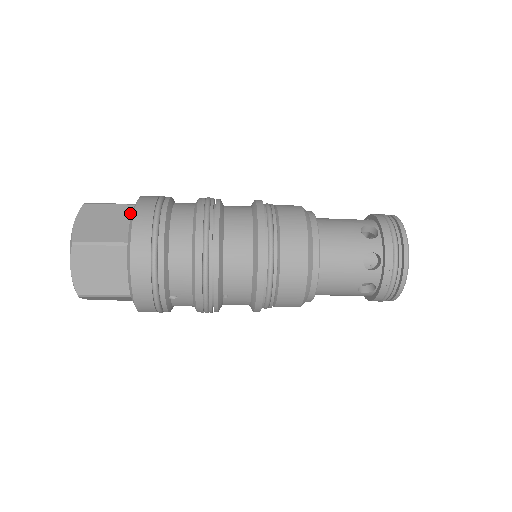
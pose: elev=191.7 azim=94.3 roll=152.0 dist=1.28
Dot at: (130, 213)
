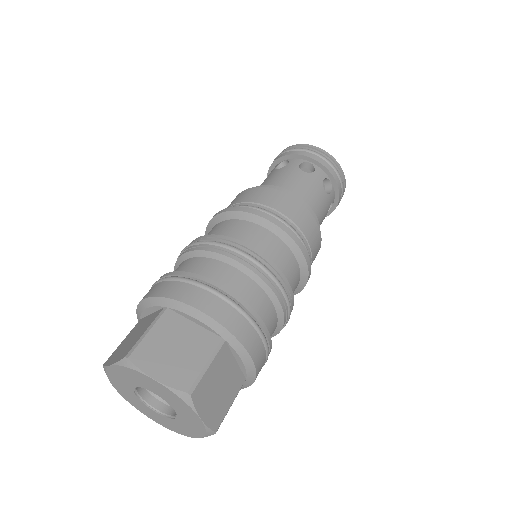
Dot at: (178, 318)
